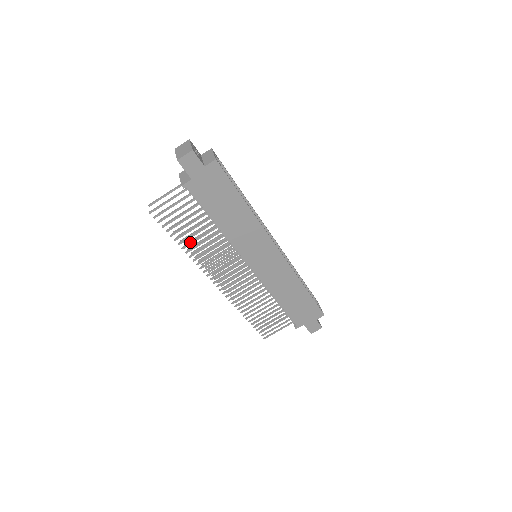
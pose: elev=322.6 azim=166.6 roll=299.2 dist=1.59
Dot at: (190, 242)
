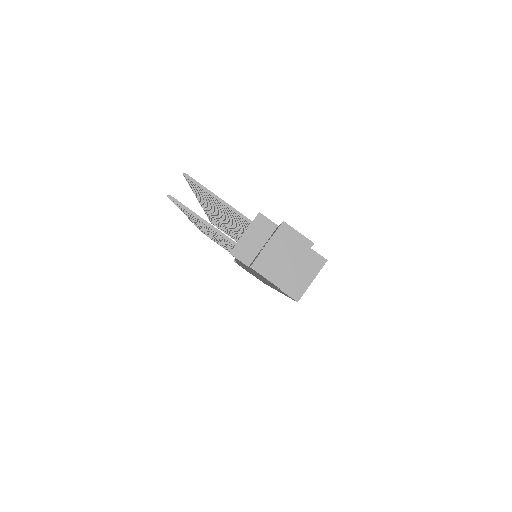
Dot at: occluded
